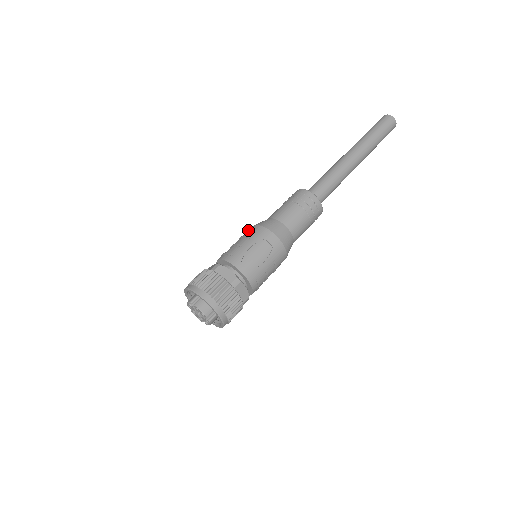
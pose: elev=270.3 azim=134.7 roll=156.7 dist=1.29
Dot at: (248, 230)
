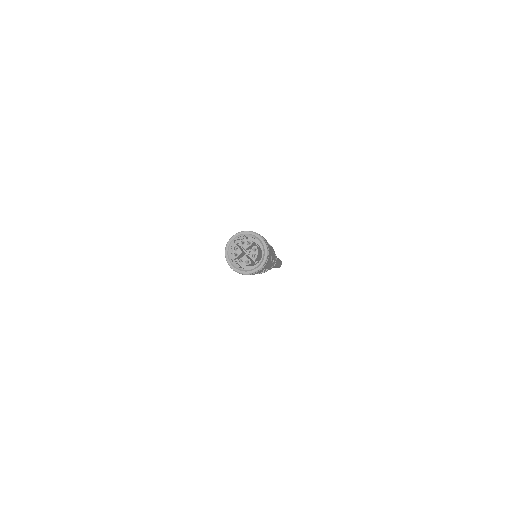
Dot at: occluded
